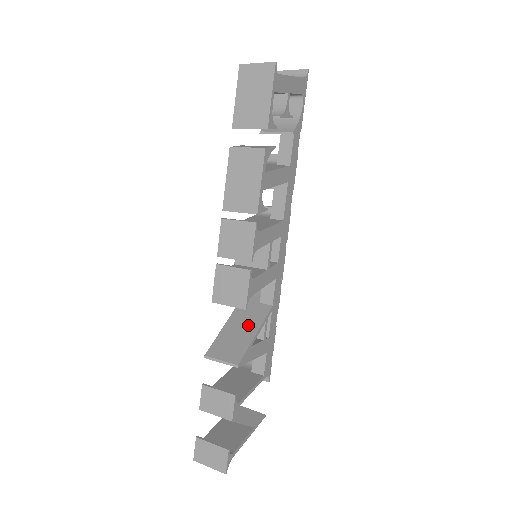
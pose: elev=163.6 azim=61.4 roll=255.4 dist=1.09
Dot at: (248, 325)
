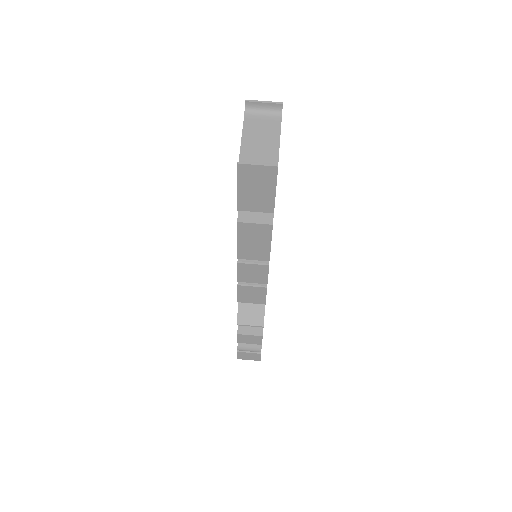
Dot at: occluded
